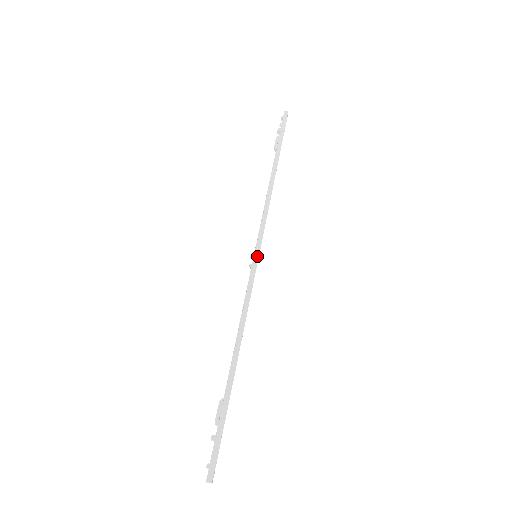
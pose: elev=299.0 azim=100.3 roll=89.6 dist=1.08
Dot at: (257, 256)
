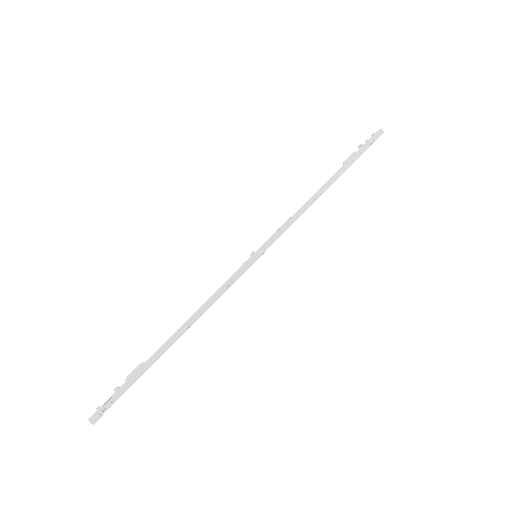
Dot at: (255, 256)
